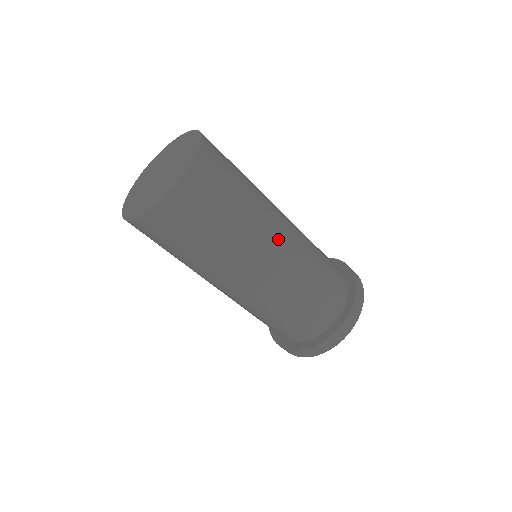
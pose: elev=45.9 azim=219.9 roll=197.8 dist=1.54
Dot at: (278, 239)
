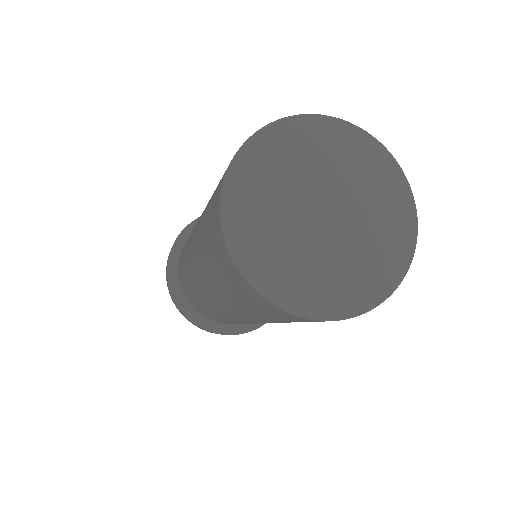
Dot at: occluded
